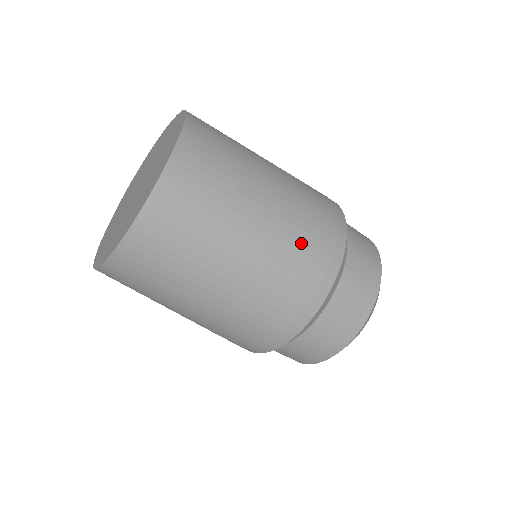
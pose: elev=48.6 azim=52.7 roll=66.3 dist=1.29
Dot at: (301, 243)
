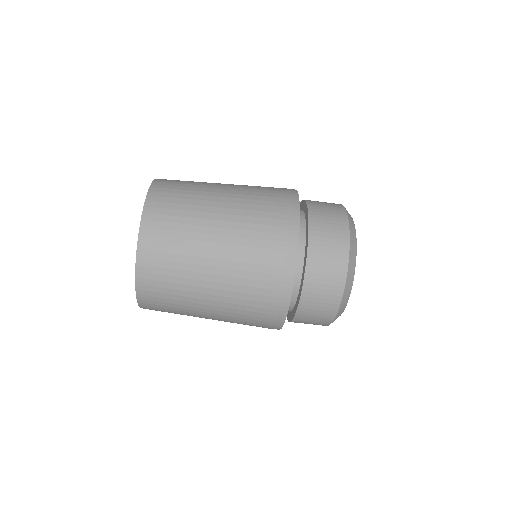
Dot at: (250, 296)
